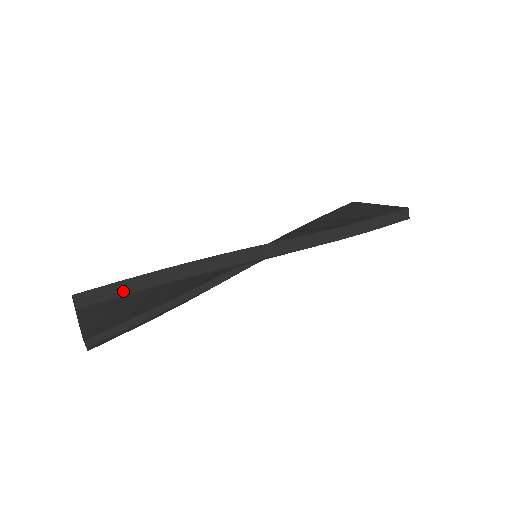
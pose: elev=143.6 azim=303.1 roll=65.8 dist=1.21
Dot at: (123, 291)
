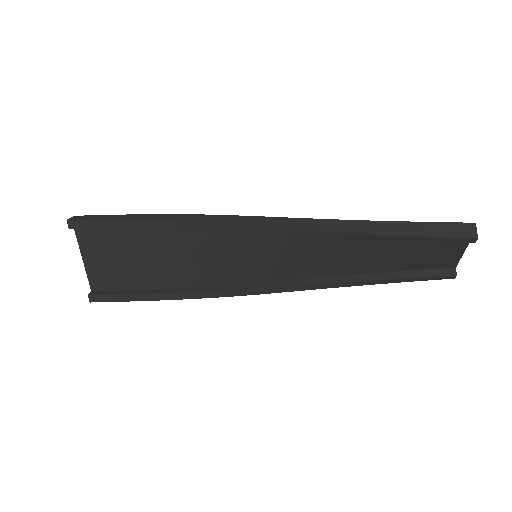
Dot at: (101, 218)
